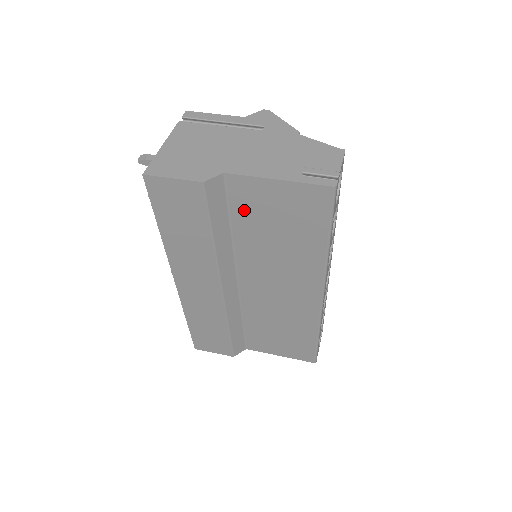
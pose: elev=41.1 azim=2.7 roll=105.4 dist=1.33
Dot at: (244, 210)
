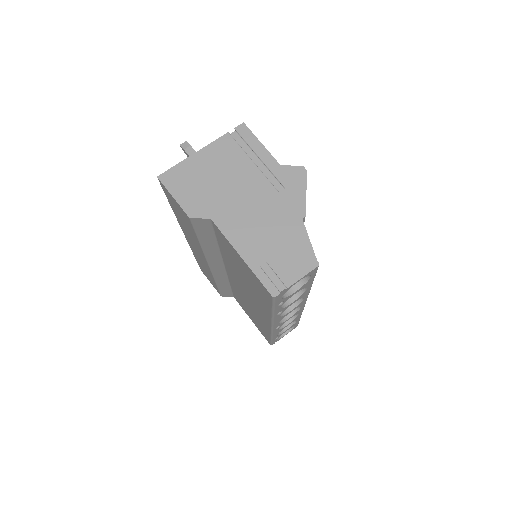
Dot at: (224, 246)
